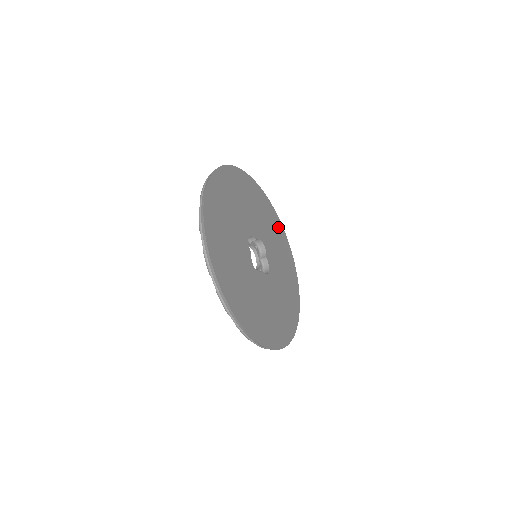
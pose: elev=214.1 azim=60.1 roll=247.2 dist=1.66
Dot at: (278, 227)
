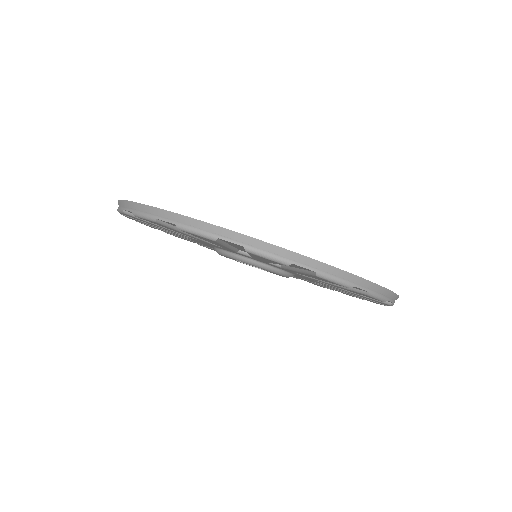
Dot at: occluded
